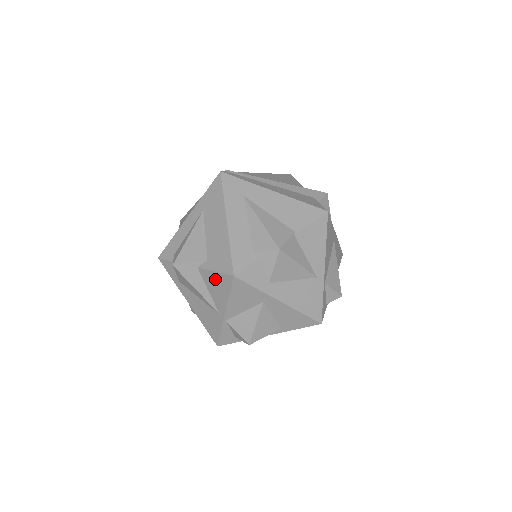
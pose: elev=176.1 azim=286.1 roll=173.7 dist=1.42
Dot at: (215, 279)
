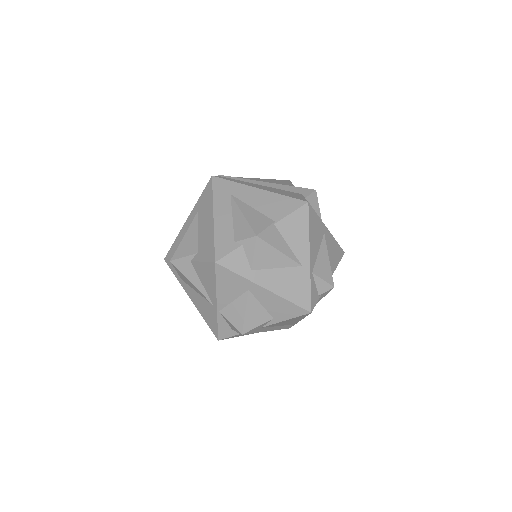
Dot at: (204, 269)
